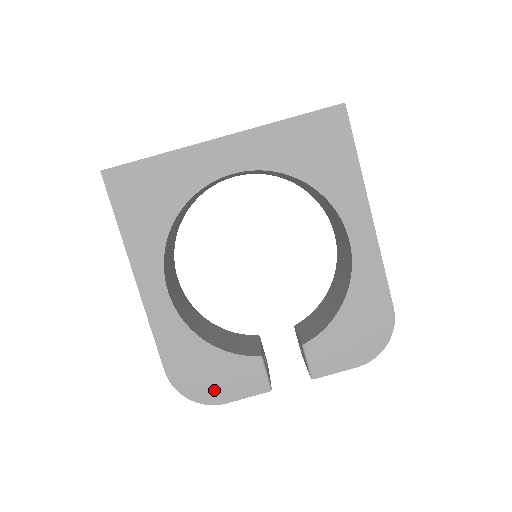
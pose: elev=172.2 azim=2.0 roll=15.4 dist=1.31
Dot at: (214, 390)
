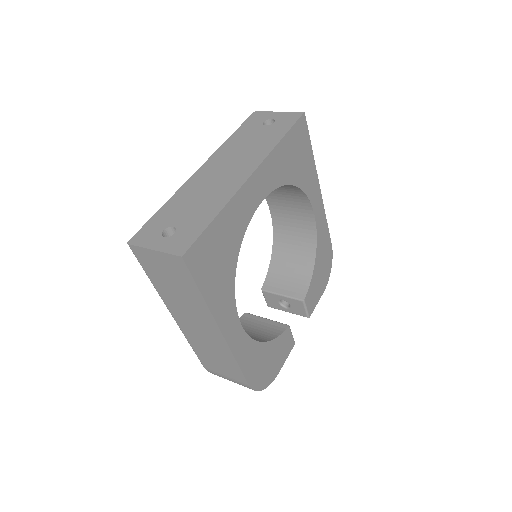
Dot at: (273, 370)
